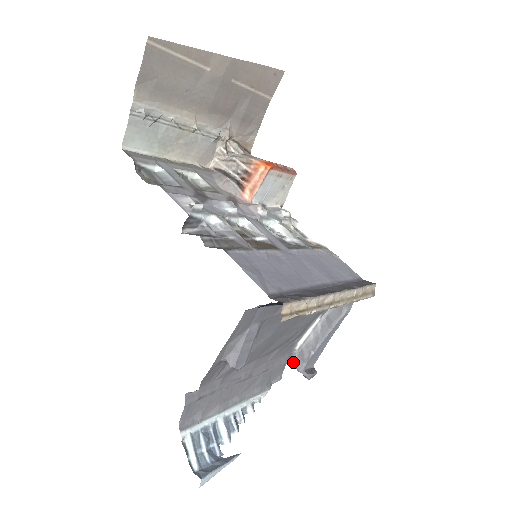
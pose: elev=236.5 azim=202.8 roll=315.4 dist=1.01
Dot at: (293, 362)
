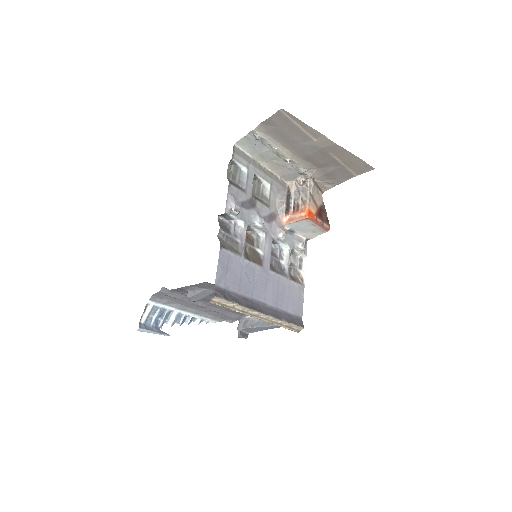
Dot at: (240, 321)
